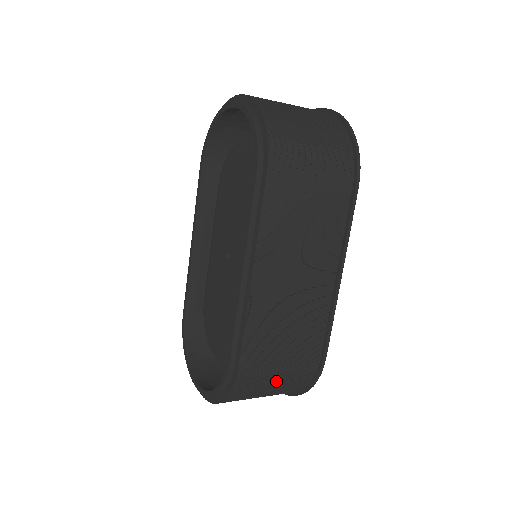
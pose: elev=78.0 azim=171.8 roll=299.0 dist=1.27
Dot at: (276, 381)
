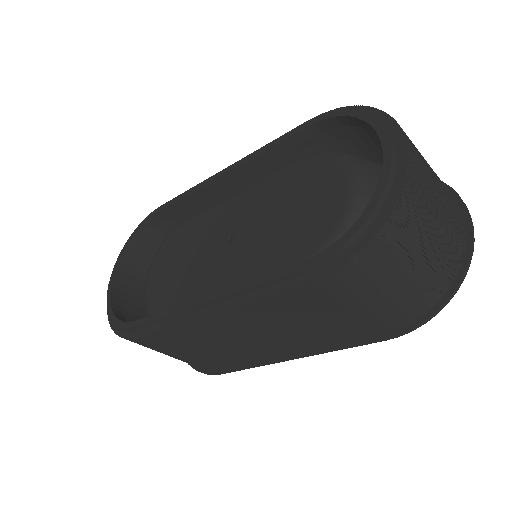
Dot at: (165, 354)
